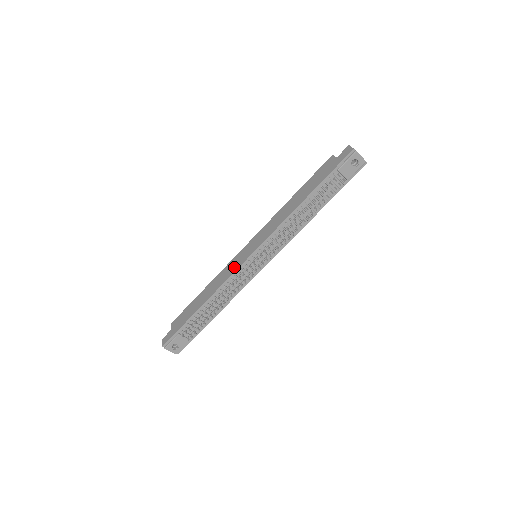
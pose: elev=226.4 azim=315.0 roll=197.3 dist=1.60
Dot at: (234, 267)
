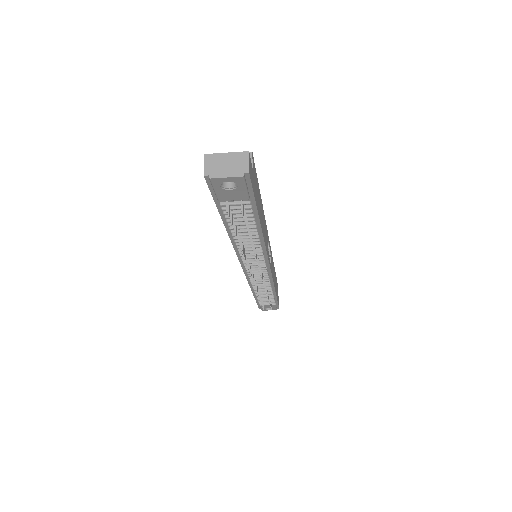
Dot at: occluded
